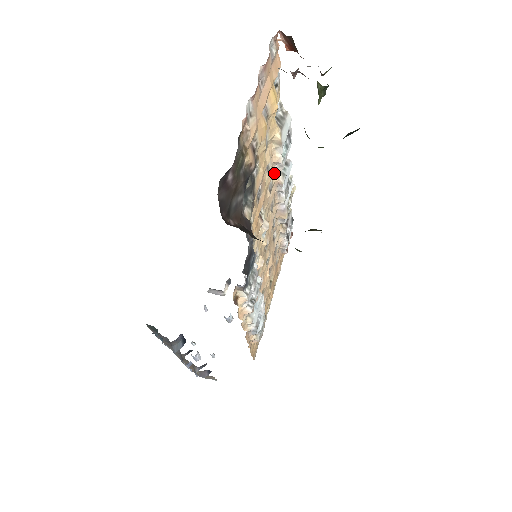
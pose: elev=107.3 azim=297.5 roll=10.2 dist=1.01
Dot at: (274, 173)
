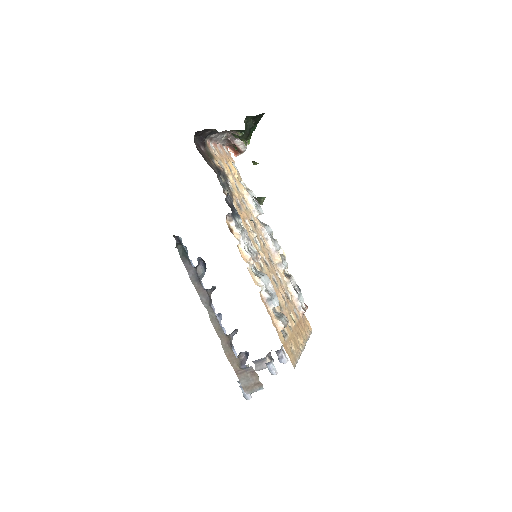
Dot at: (254, 218)
